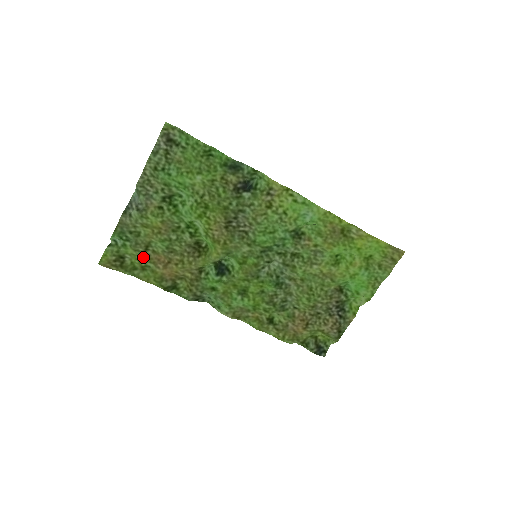
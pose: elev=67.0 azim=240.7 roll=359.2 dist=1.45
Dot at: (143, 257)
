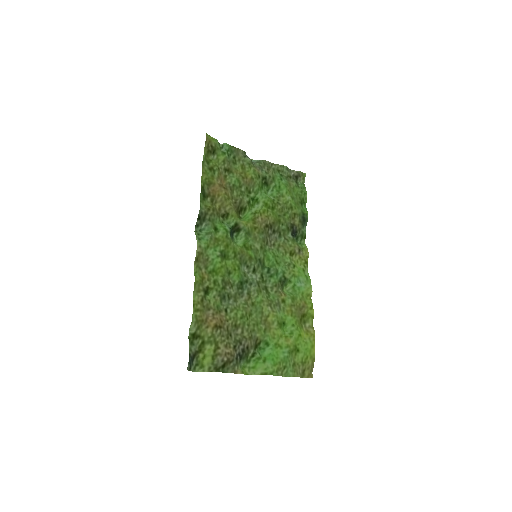
Dot at: (220, 168)
